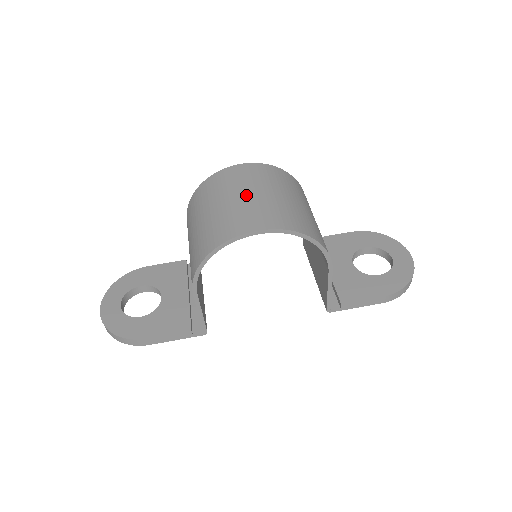
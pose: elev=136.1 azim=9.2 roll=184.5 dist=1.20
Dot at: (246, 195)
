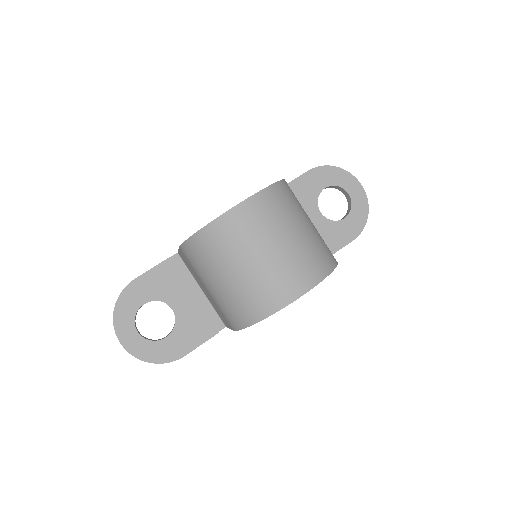
Dot at: (271, 251)
